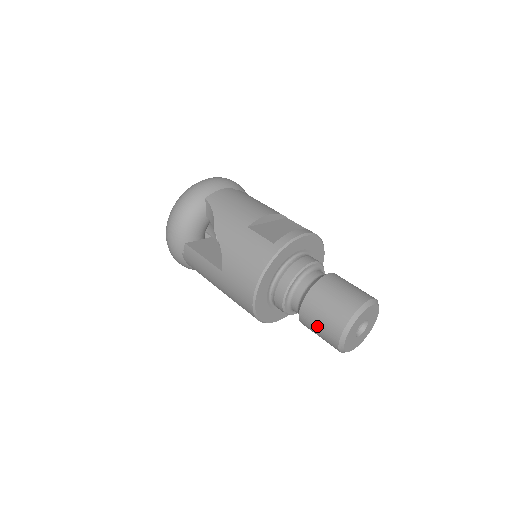
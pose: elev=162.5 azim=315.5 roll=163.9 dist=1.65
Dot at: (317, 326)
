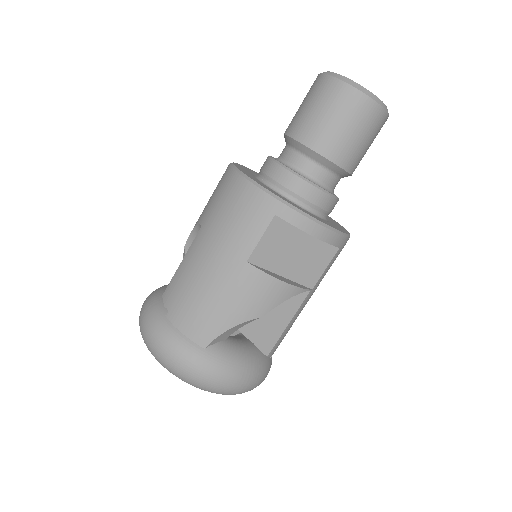
Dot at: (308, 109)
